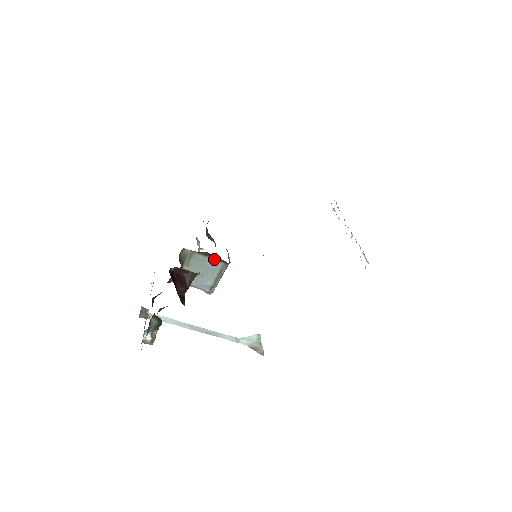
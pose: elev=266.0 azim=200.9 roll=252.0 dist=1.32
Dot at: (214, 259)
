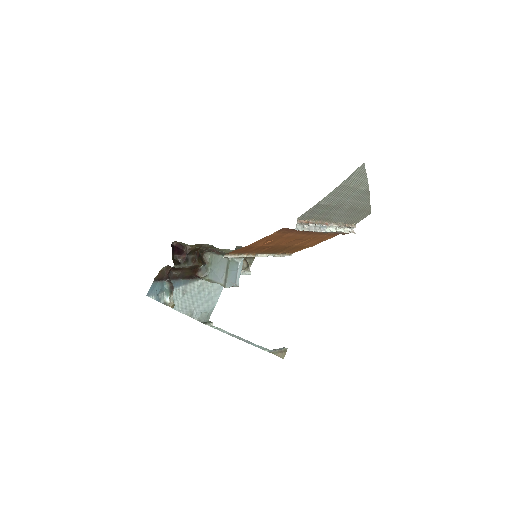
Dot at: occluded
